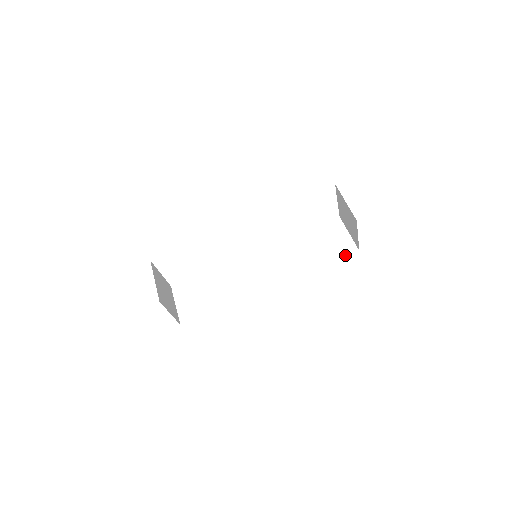
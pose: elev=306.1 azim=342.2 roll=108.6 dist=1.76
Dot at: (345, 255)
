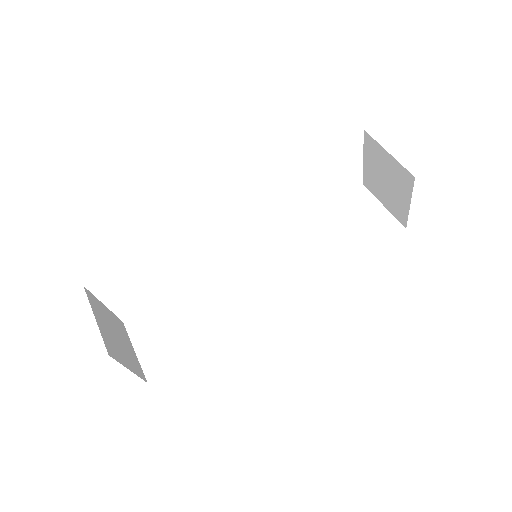
Dot at: (386, 238)
